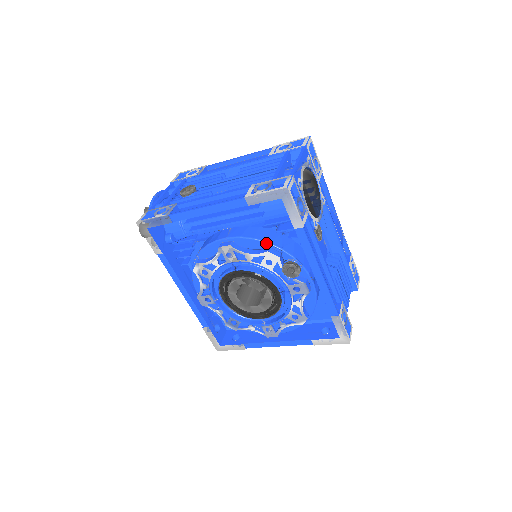
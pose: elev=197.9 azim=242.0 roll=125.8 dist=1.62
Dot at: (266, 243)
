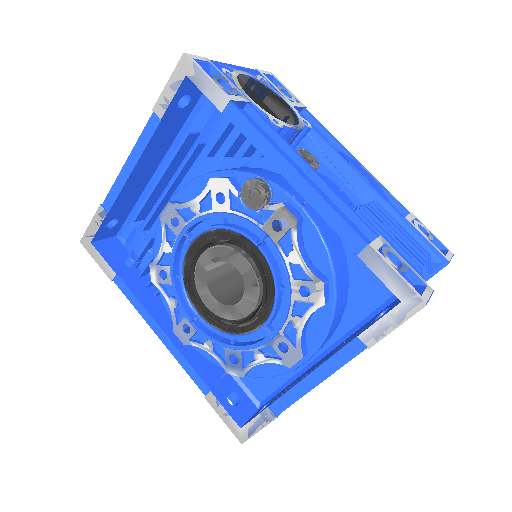
Dot at: (210, 174)
